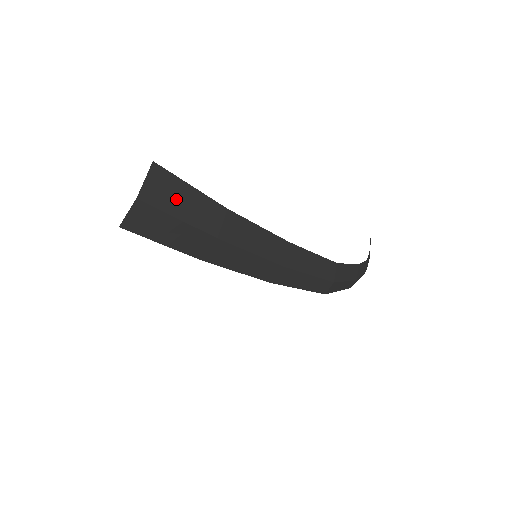
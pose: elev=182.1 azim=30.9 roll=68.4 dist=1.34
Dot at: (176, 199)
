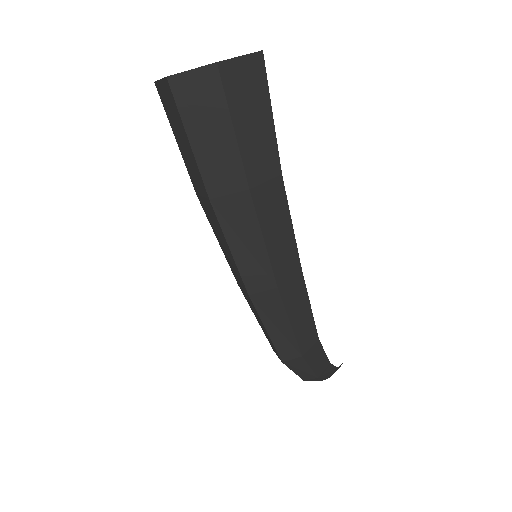
Dot at: (249, 108)
